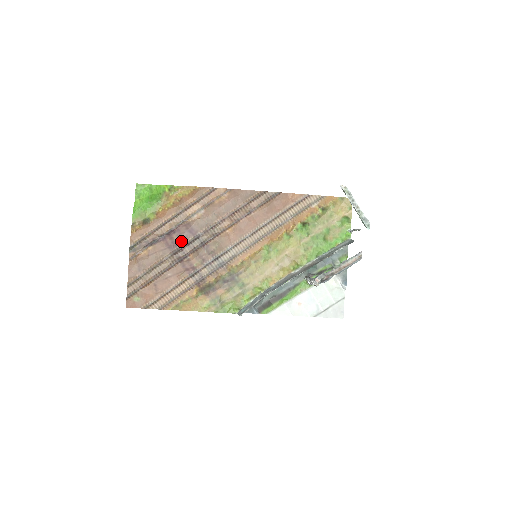
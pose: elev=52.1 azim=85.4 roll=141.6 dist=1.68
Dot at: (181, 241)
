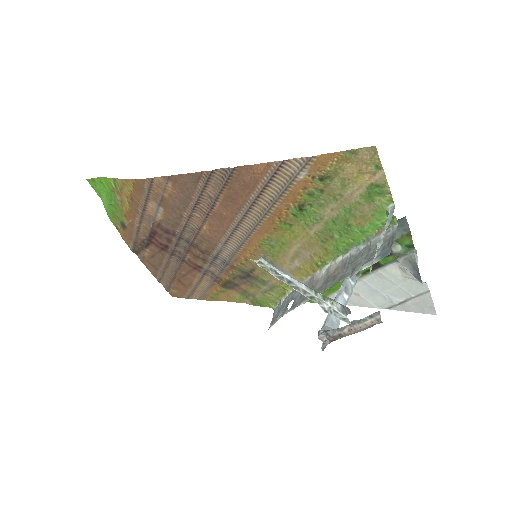
Dot at: (167, 242)
